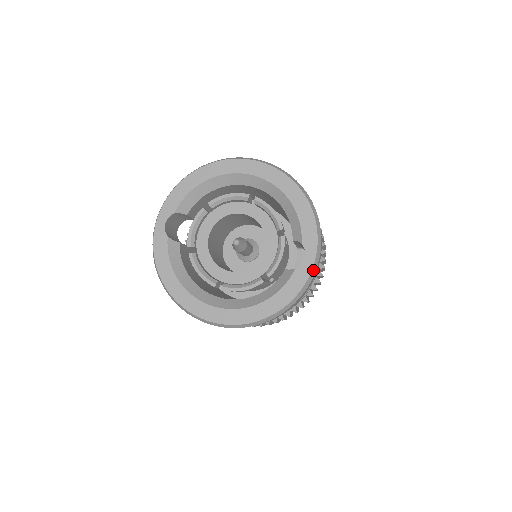
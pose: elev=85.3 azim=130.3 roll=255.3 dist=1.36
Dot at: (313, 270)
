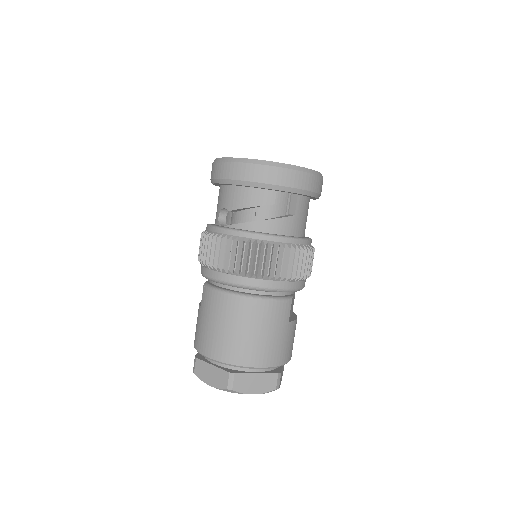
Dot at: (291, 166)
